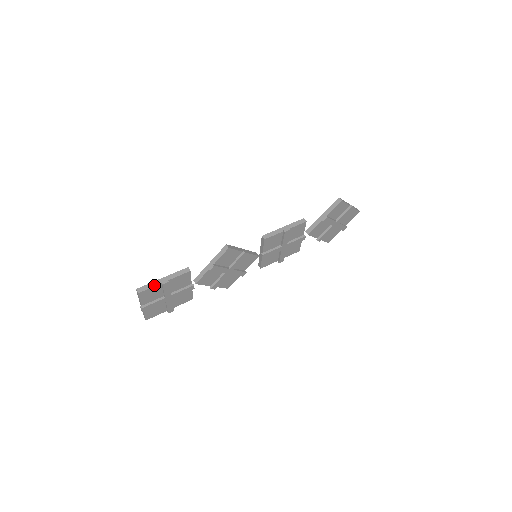
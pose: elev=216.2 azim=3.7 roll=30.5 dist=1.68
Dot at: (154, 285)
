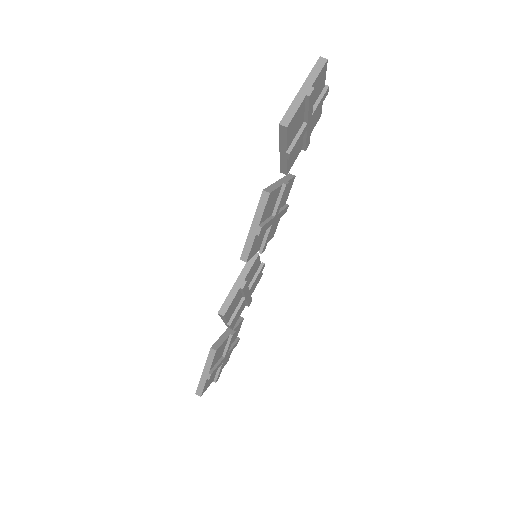
Dot at: (204, 383)
